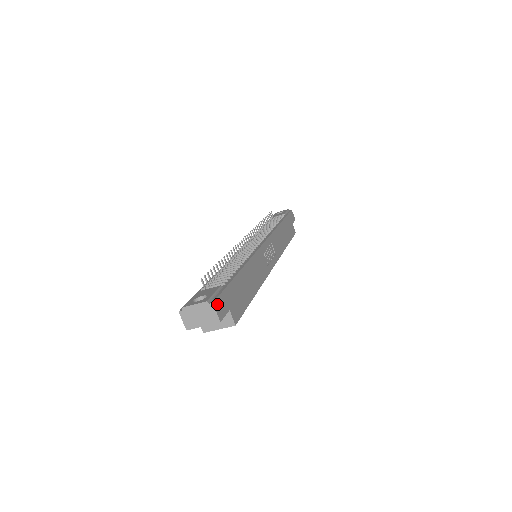
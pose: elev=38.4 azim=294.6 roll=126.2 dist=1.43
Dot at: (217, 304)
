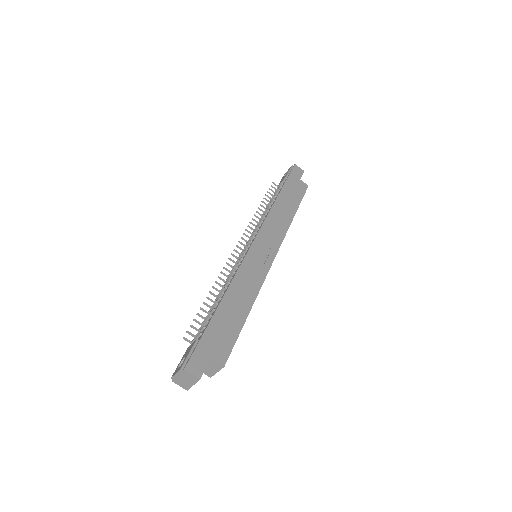
Dot at: (191, 366)
